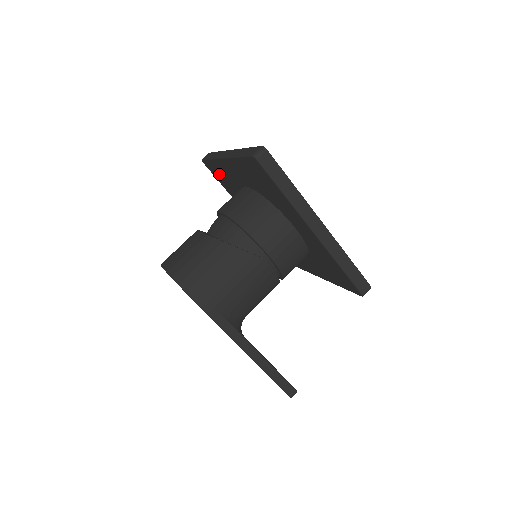
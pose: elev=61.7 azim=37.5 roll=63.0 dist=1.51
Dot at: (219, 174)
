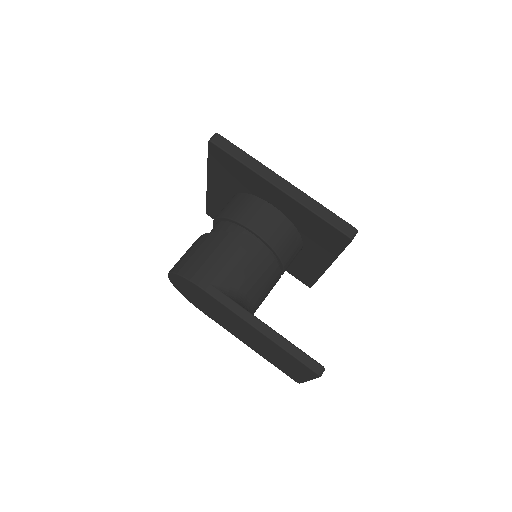
Dot at: occluded
